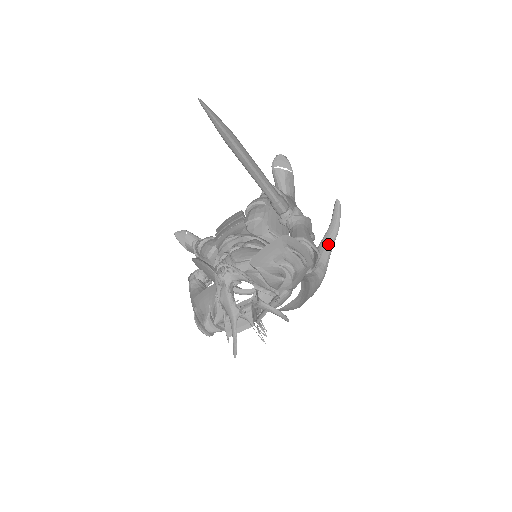
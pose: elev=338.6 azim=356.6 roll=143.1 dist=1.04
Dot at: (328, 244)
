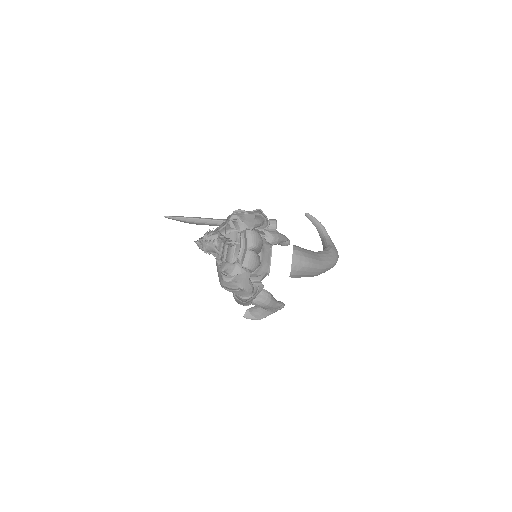
Dot at: (324, 236)
